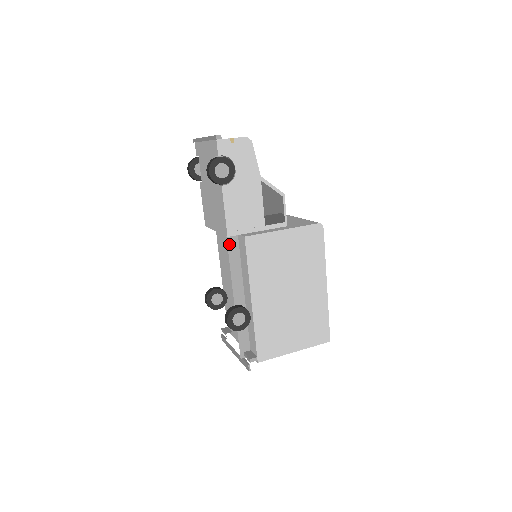
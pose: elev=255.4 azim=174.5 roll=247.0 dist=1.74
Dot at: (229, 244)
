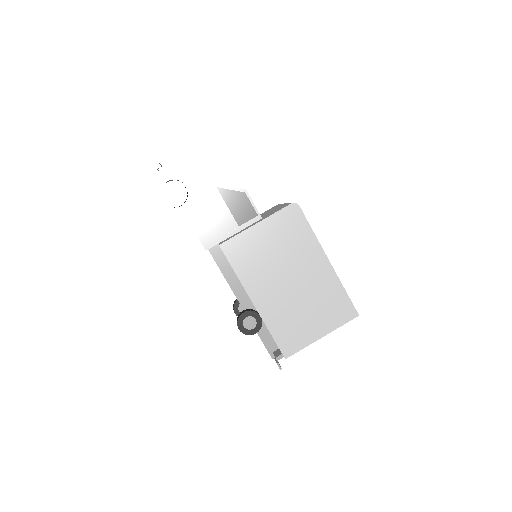
Dot at: (214, 256)
